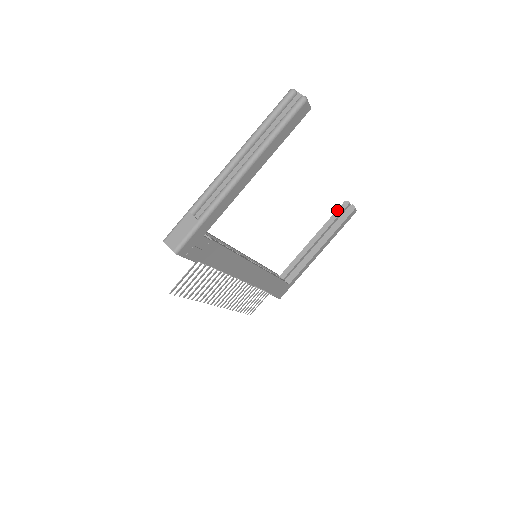
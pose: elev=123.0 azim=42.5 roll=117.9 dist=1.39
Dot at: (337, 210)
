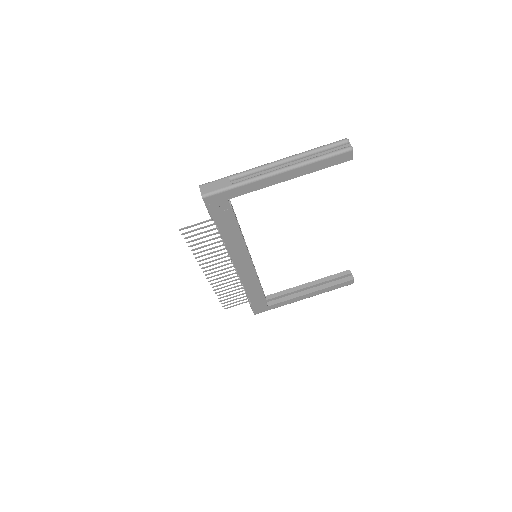
Dot at: (339, 273)
